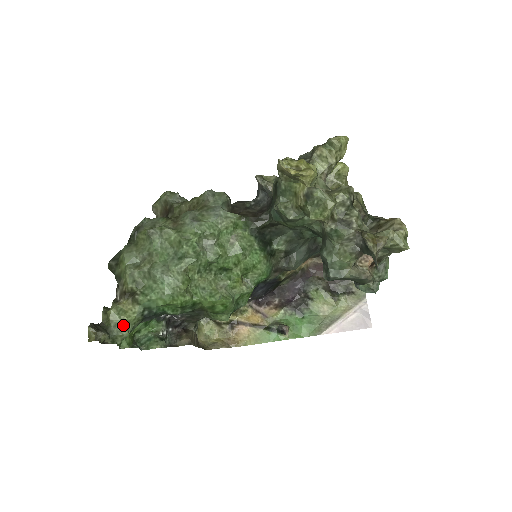
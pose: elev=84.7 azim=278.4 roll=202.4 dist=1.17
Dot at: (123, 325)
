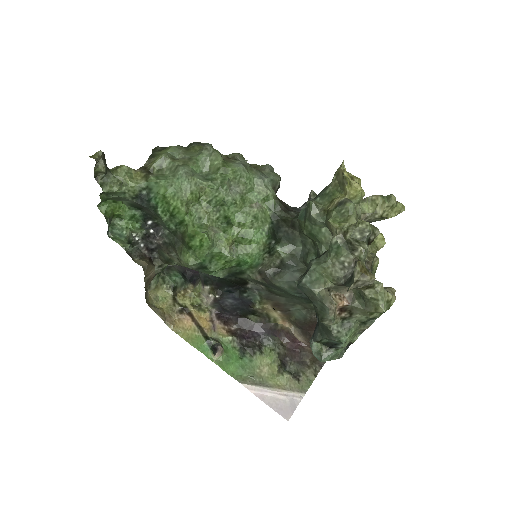
Dot at: (121, 182)
